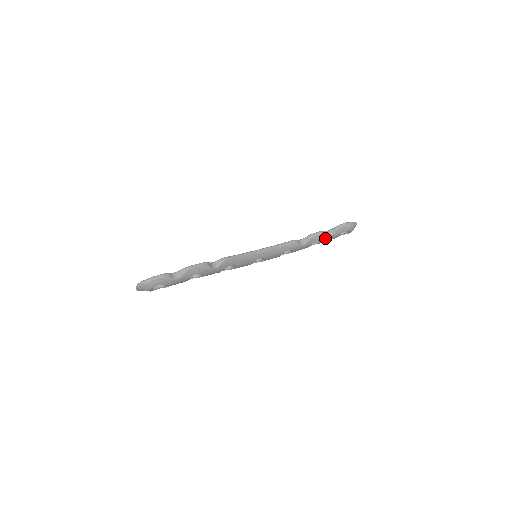
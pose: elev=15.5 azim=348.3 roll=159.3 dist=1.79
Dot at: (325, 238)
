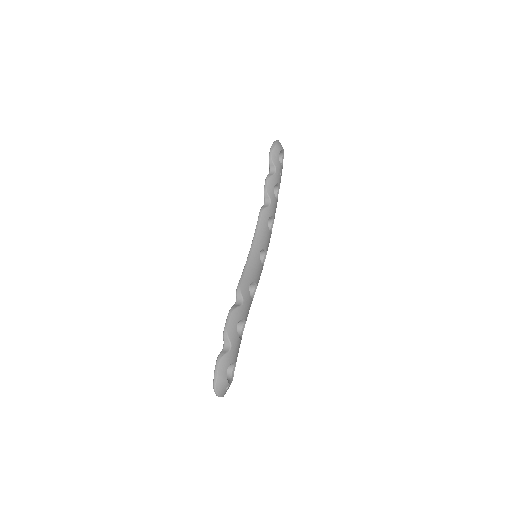
Dot at: (275, 178)
